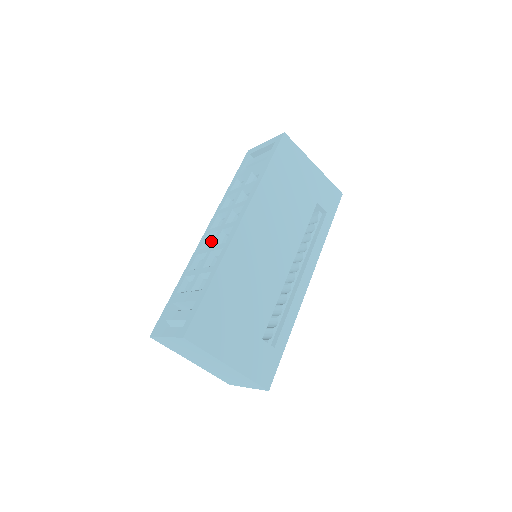
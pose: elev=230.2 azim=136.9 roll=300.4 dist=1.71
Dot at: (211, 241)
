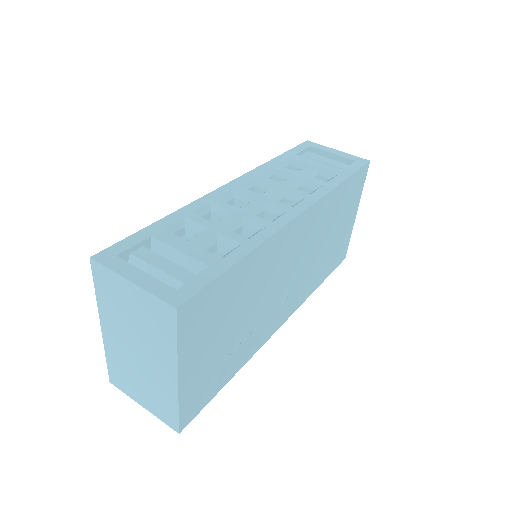
Dot at: (232, 200)
